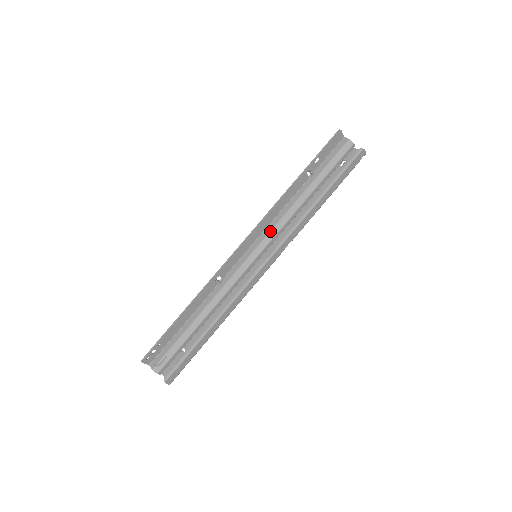
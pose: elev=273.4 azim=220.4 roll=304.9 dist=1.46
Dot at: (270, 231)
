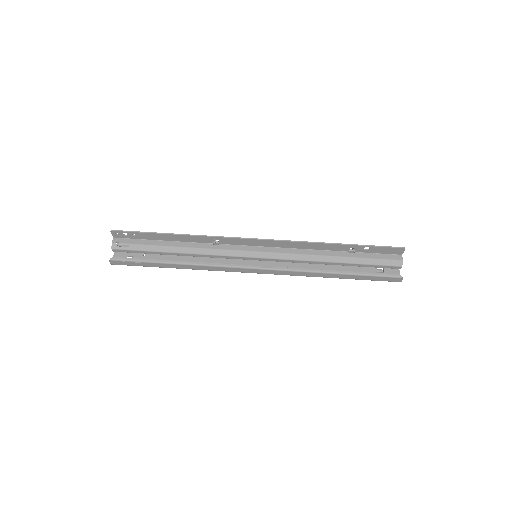
Dot at: (283, 253)
